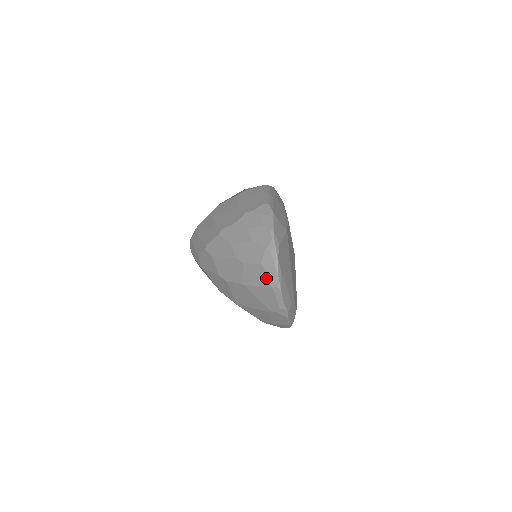
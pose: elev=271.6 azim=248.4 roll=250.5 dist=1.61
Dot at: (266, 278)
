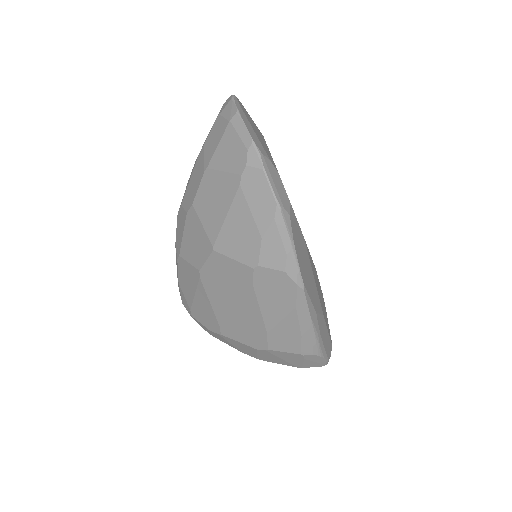
Dot at: (224, 121)
